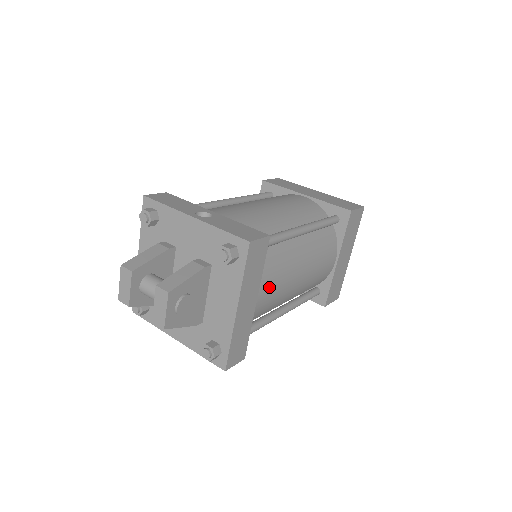
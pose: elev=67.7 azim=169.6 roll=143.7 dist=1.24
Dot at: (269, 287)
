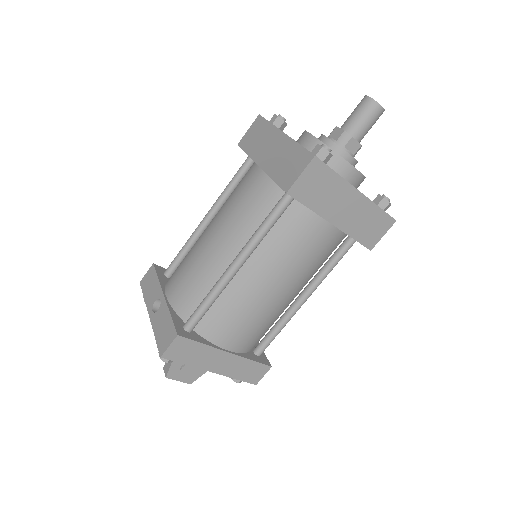
Dot at: (236, 333)
